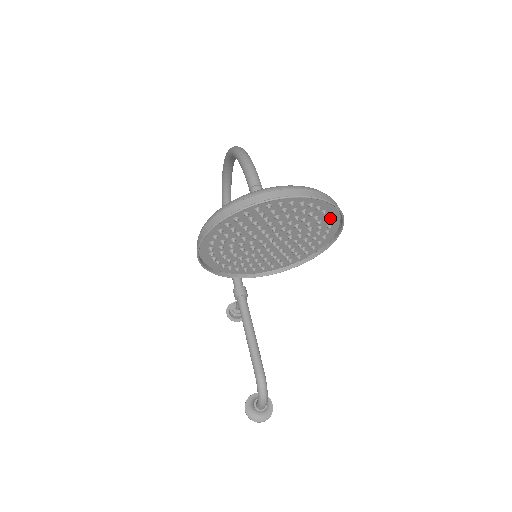
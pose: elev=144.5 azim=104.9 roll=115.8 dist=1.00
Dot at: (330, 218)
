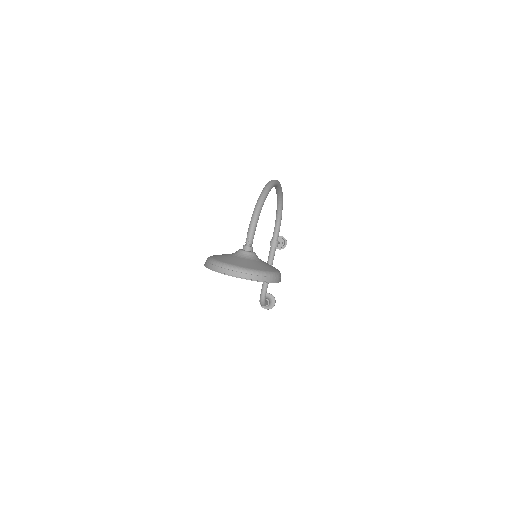
Dot at: occluded
